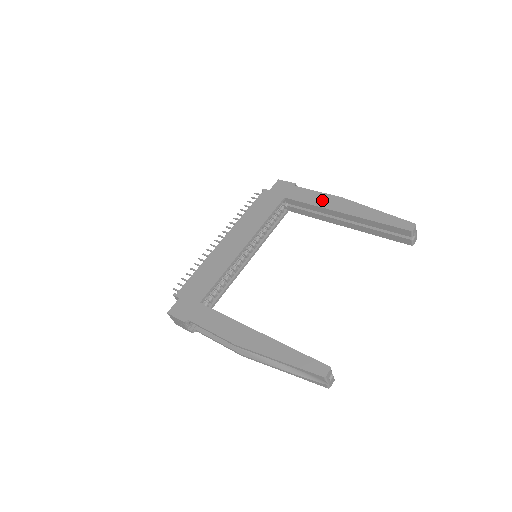
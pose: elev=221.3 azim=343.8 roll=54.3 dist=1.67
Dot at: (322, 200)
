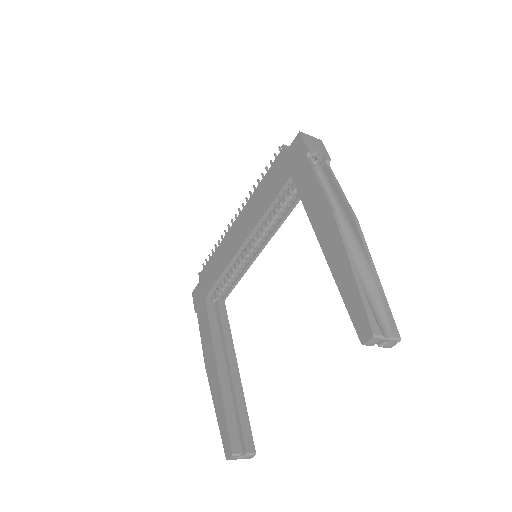
Dot at: (315, 205)
